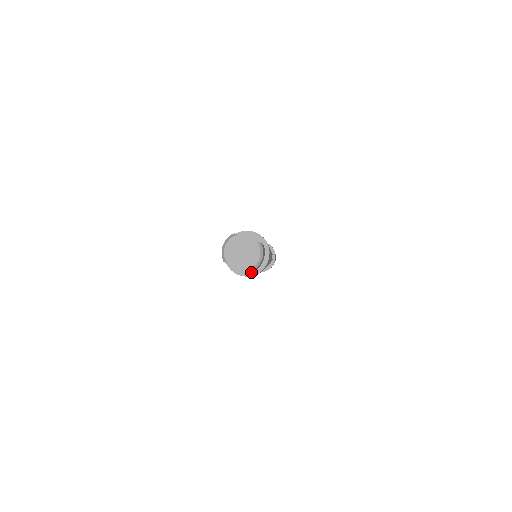
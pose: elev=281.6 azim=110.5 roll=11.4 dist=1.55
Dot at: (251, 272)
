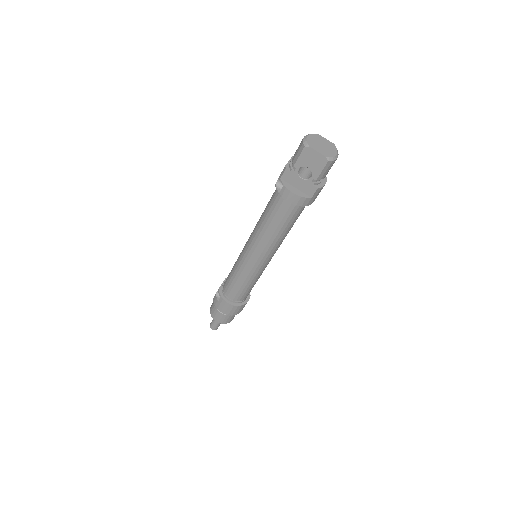
Dot at: (304, 194)
